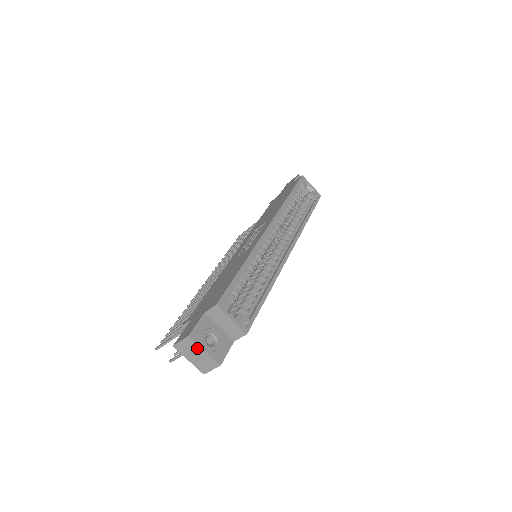
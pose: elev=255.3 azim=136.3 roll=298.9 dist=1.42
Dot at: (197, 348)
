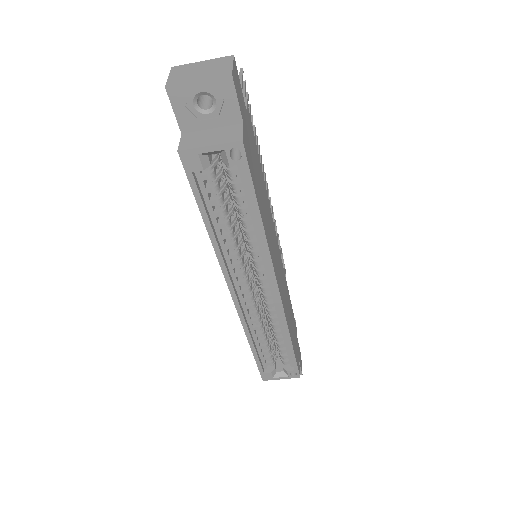
Dot at: occluded
